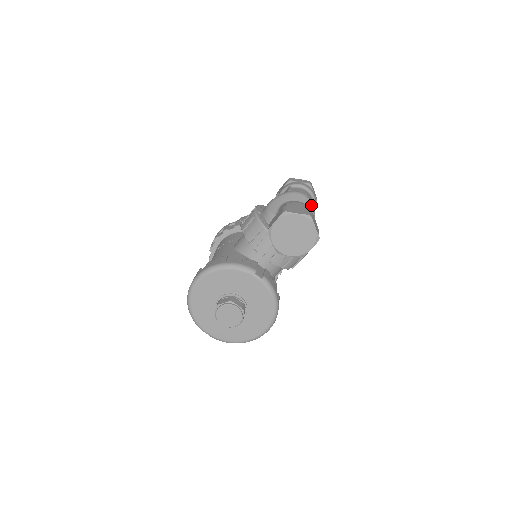
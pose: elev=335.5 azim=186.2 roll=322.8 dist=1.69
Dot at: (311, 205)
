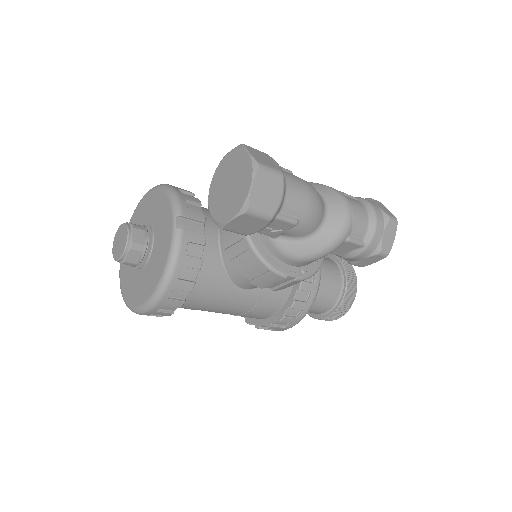
Dot at: (343, 222)
